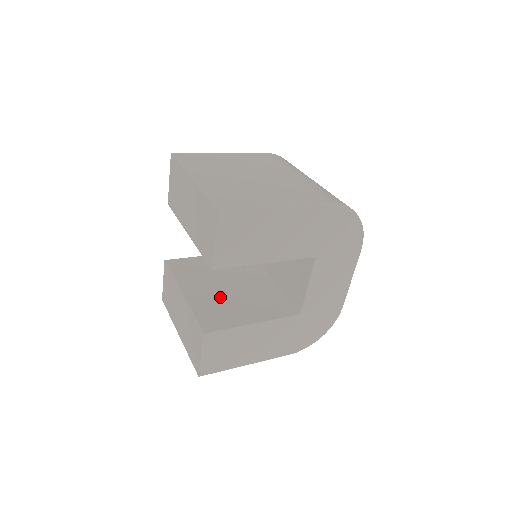
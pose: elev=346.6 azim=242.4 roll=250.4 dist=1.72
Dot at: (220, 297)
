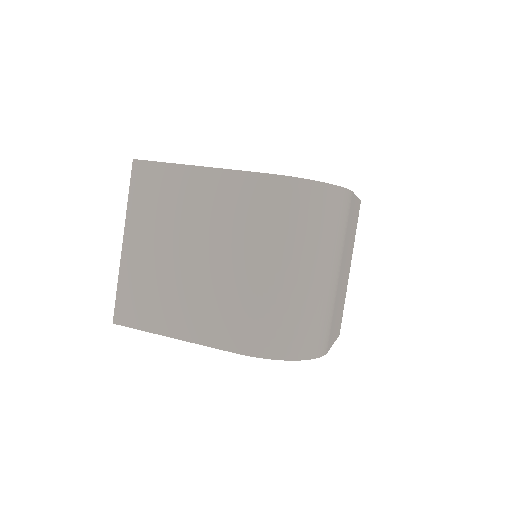
Dot at: occluded
